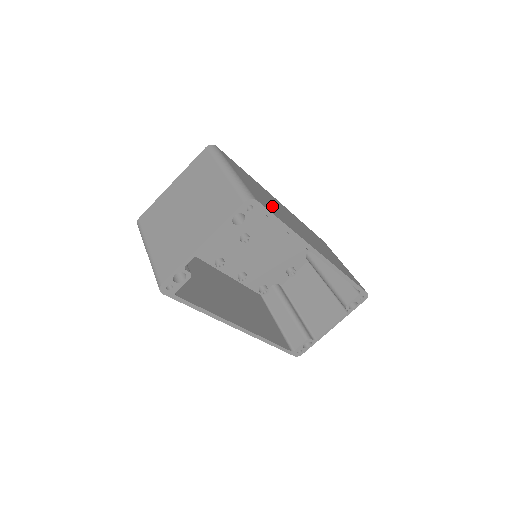
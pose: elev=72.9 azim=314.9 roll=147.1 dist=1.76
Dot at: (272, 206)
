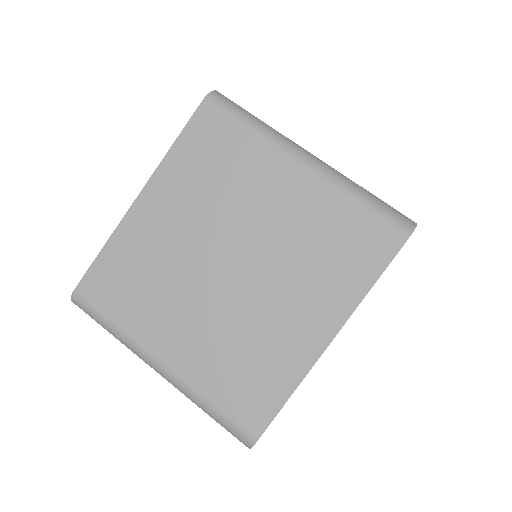
Dot at: occluded
